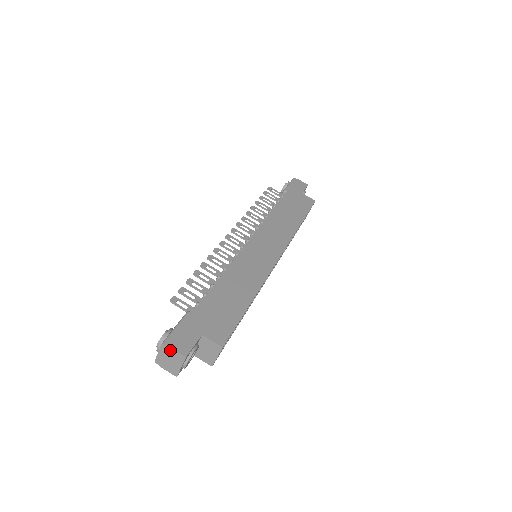
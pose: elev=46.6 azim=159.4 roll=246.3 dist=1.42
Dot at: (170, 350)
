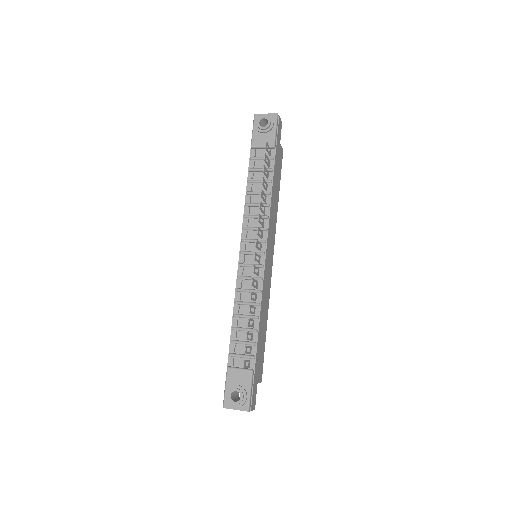
Dot at: (249, 410)
